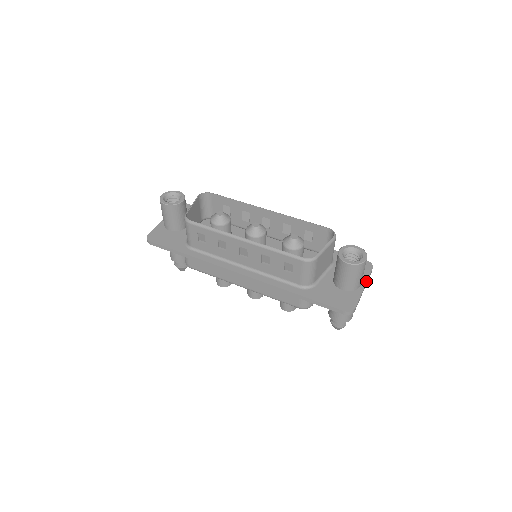
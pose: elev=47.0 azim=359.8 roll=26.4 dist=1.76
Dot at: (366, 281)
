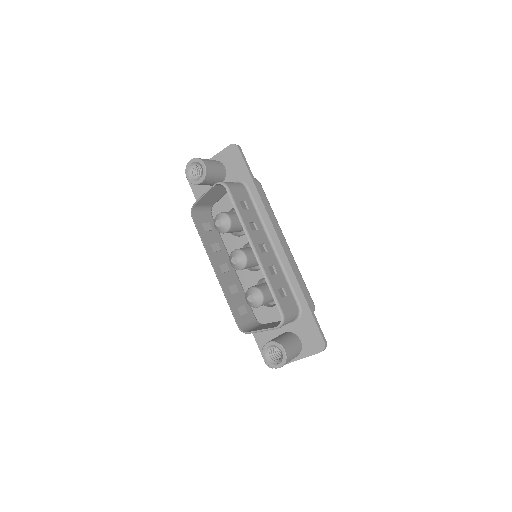
Dot at: (303, 357)
